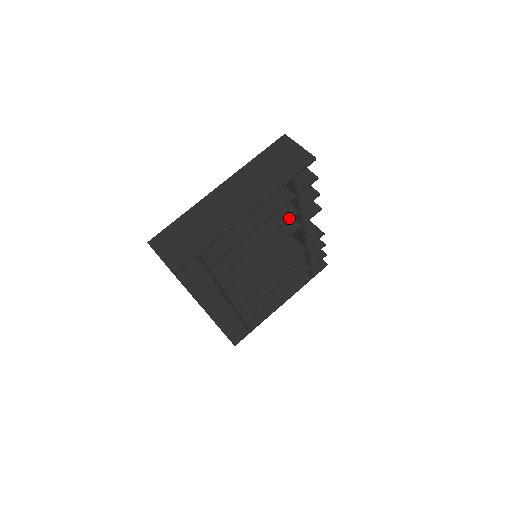
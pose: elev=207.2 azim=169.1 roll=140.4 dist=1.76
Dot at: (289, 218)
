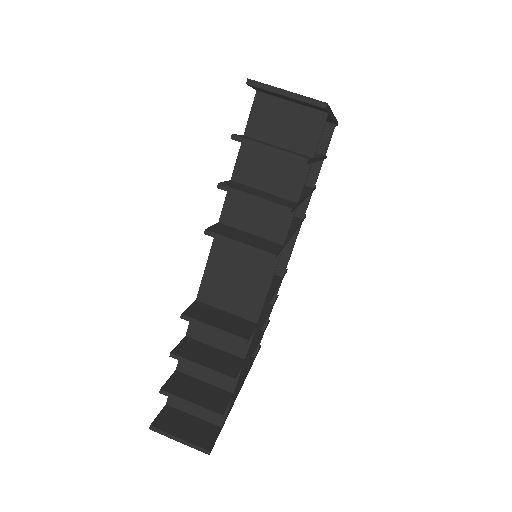
Dot at: (311, 189)
